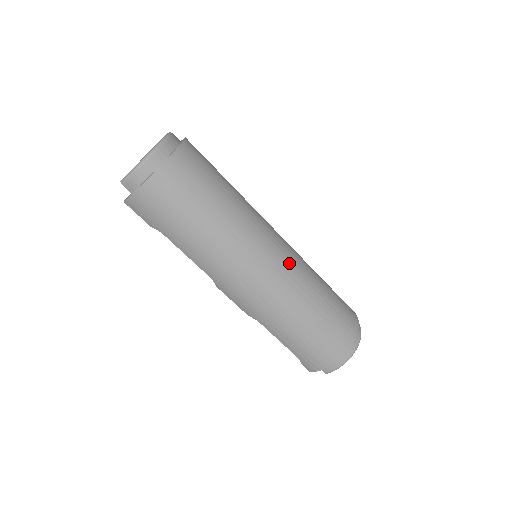
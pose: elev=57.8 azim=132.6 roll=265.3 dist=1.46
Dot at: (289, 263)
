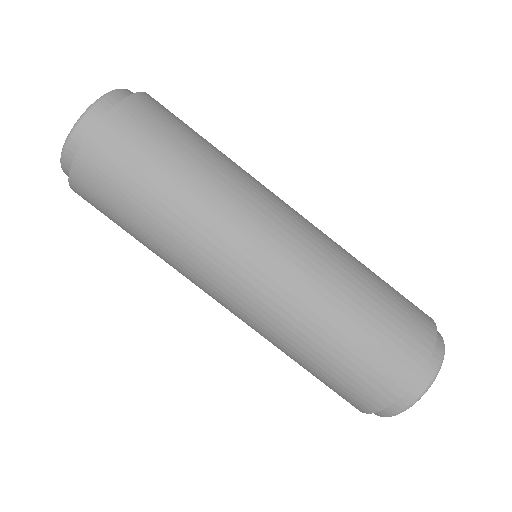
Dot at: (263, 300)
